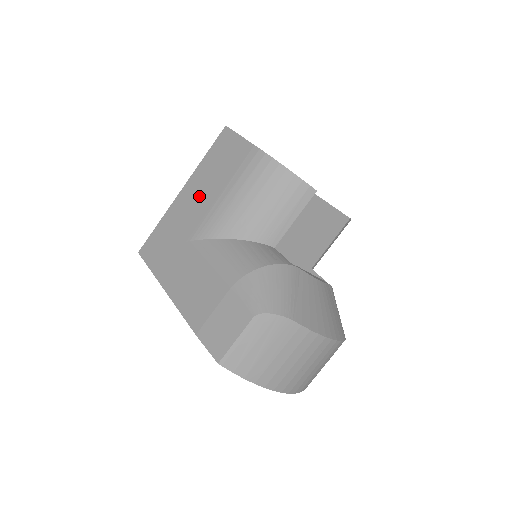
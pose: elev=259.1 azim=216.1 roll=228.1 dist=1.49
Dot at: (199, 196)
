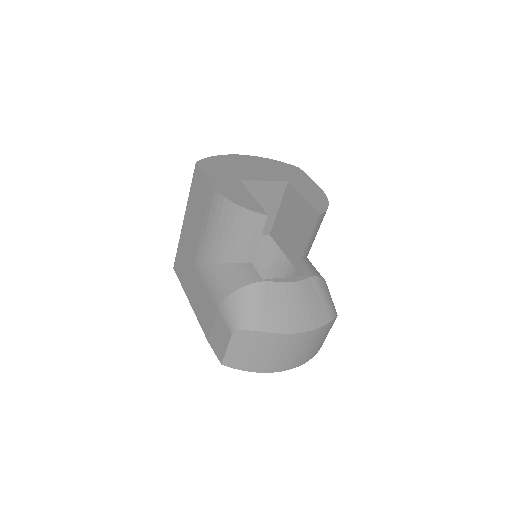
Dot at: (193, 227)
